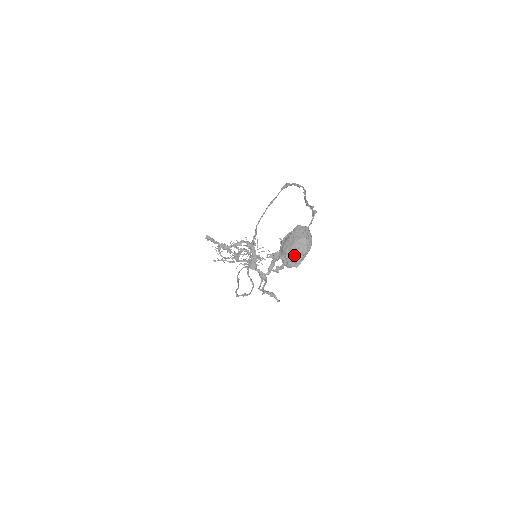
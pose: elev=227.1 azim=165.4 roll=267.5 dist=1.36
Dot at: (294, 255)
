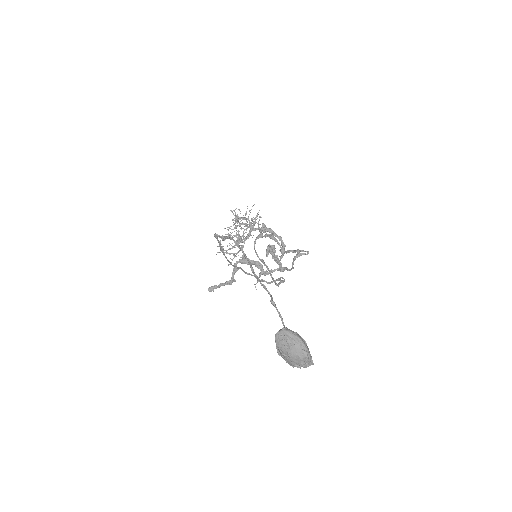
Dot at: (301, 364)
